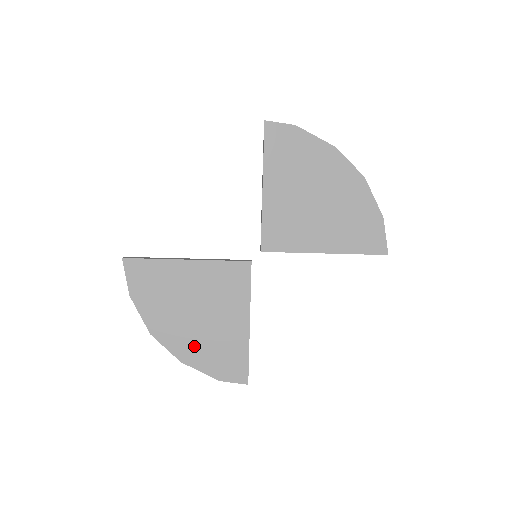
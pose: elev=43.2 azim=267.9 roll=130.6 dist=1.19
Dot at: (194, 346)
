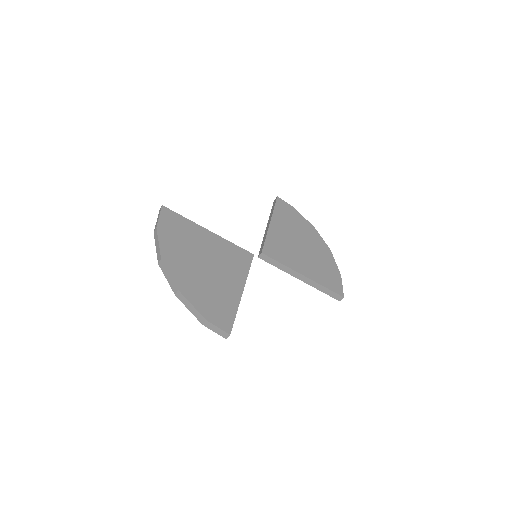
Dot at: (194, 284)
